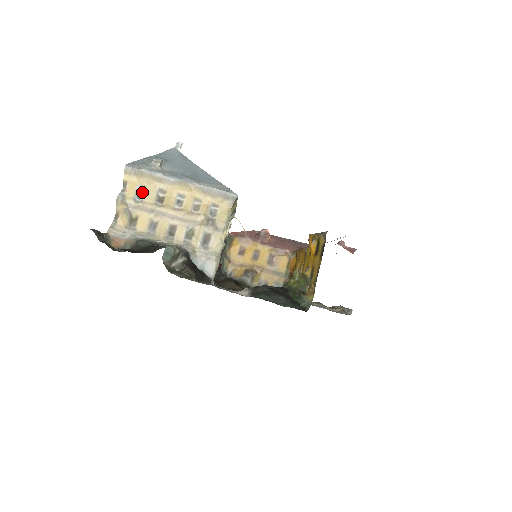
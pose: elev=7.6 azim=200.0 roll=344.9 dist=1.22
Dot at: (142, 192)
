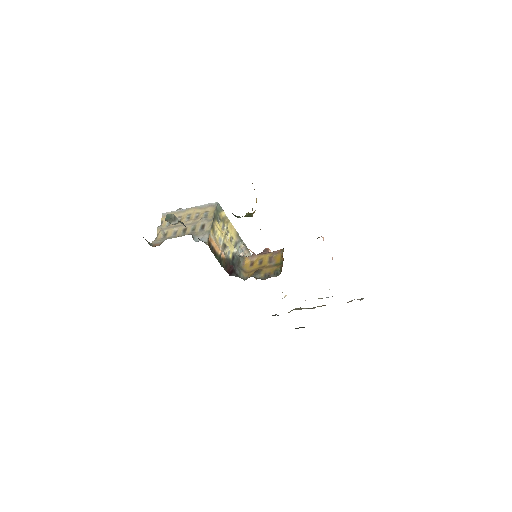
Dot at: occluded
